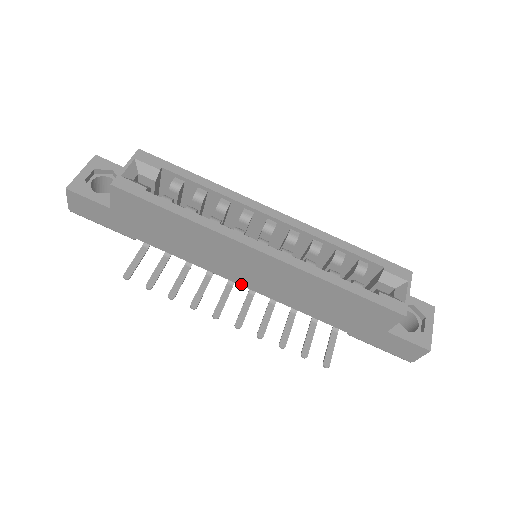
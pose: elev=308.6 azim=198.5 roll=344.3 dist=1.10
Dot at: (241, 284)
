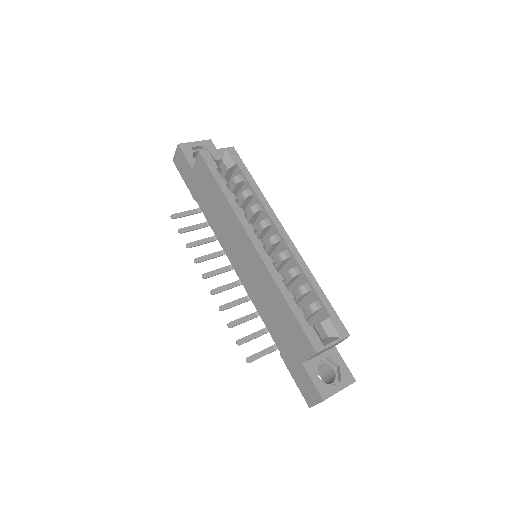
Dot at: (235, 268)
